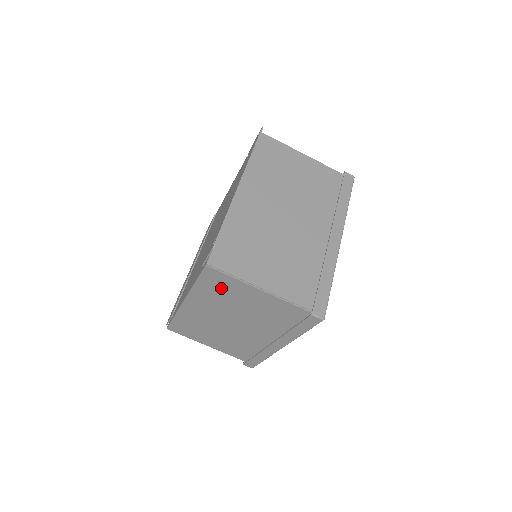
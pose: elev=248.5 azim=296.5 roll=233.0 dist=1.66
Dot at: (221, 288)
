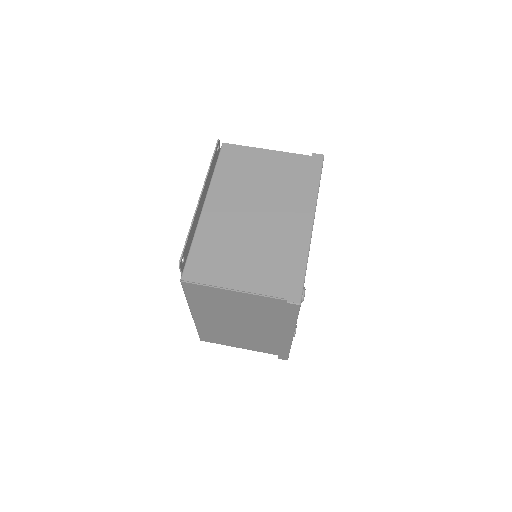
Dot at: (206, 297)
